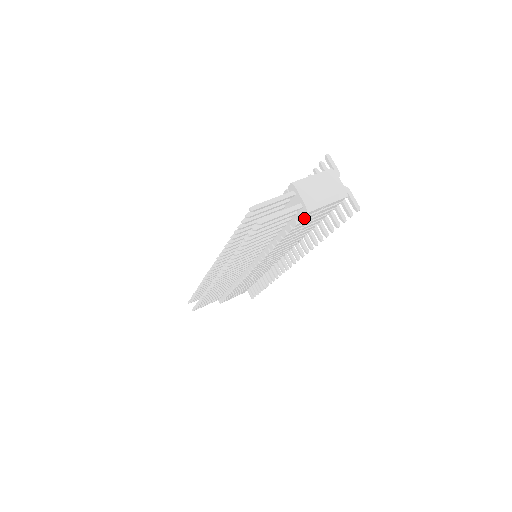
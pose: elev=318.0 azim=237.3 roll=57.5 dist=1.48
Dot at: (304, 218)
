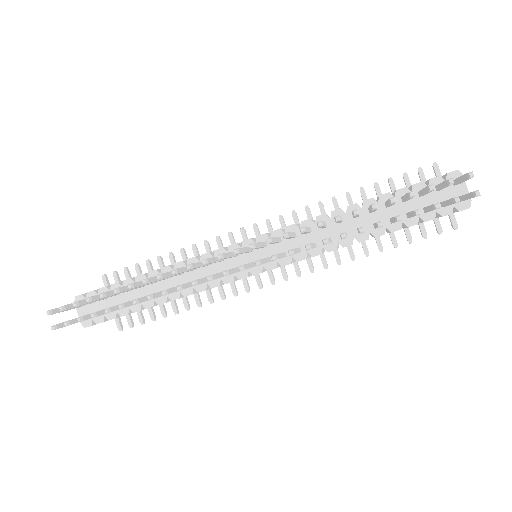
Dot at: (448, 214)
